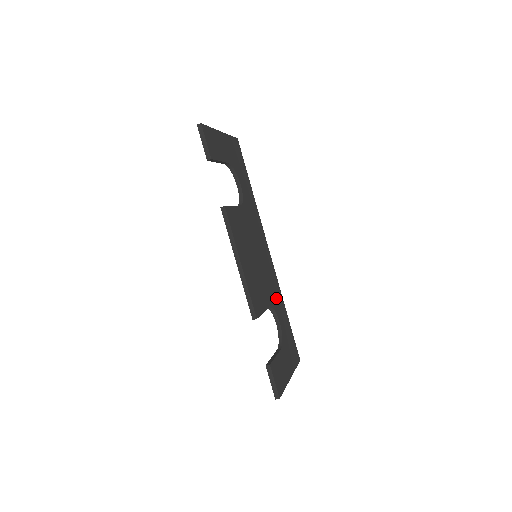
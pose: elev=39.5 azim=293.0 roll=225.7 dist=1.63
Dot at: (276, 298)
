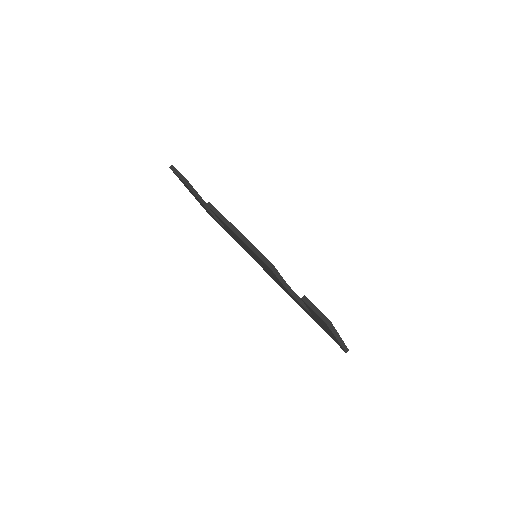
Dot at: occluded
